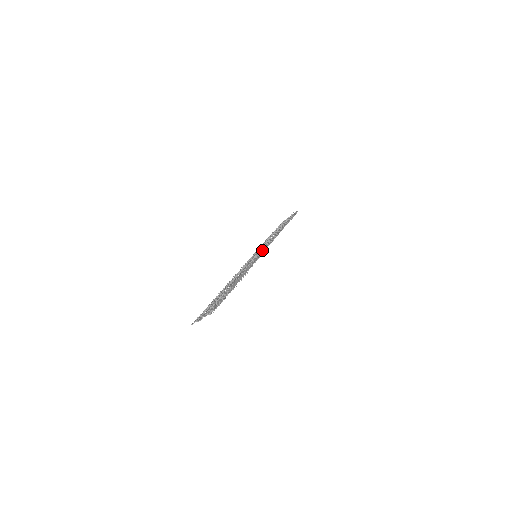
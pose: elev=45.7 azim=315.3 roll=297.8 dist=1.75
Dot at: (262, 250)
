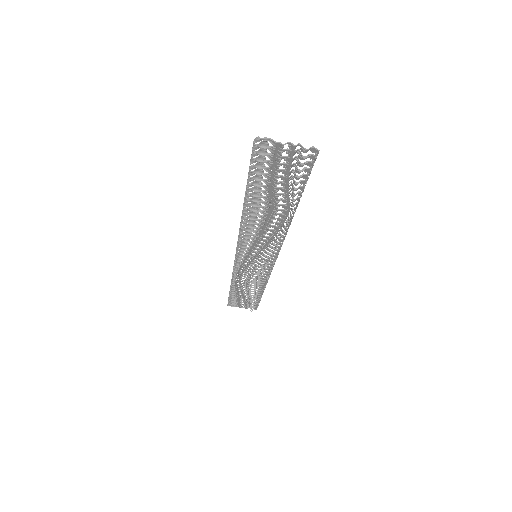
Dot at: (273, 255)
